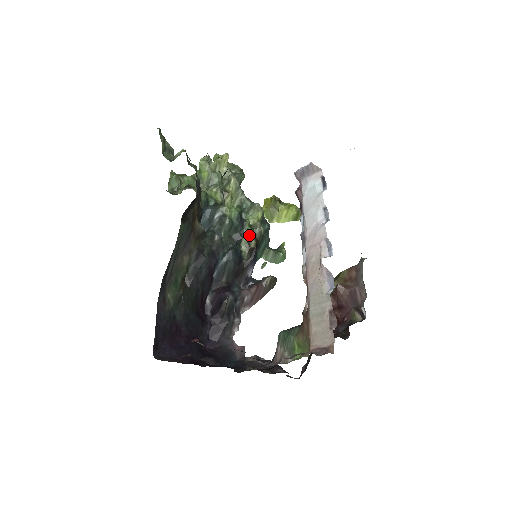
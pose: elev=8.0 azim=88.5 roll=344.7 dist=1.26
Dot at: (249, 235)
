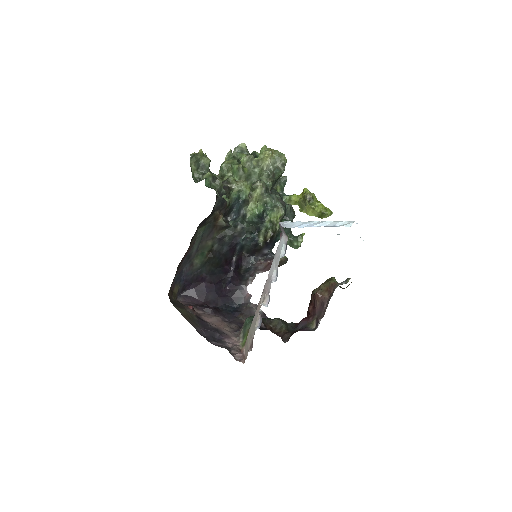
Dot at: (267, 229)
